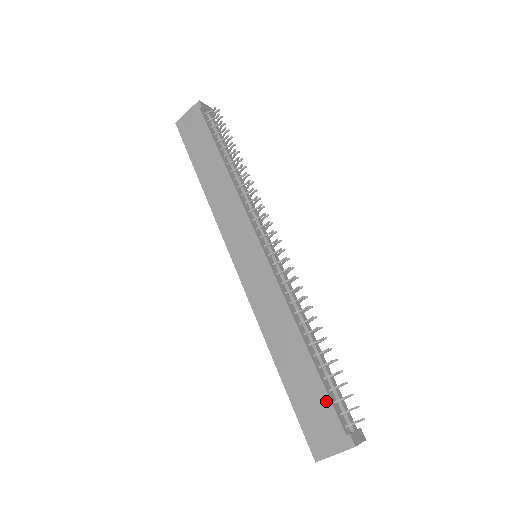
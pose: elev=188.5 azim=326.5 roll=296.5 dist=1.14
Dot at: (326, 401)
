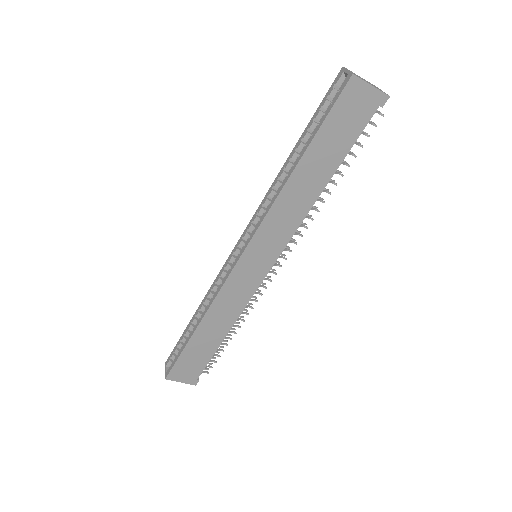
Dot at: (205, 363)
